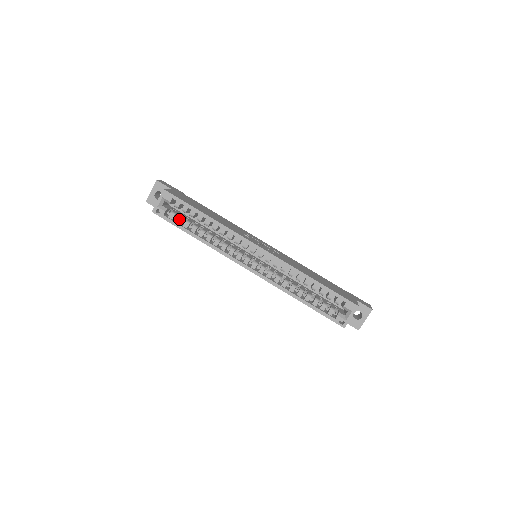
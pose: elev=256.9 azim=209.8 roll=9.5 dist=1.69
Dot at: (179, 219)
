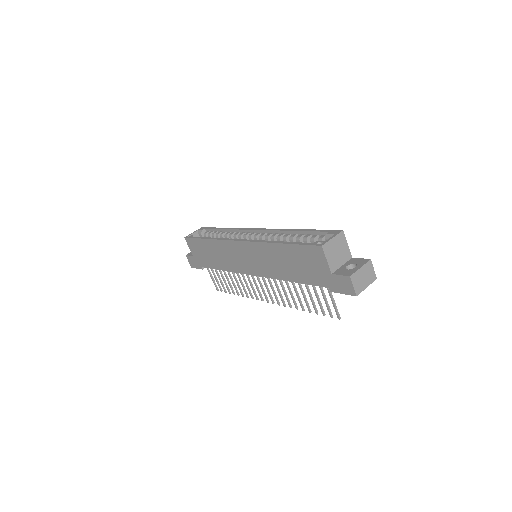
Dot at: occluded
